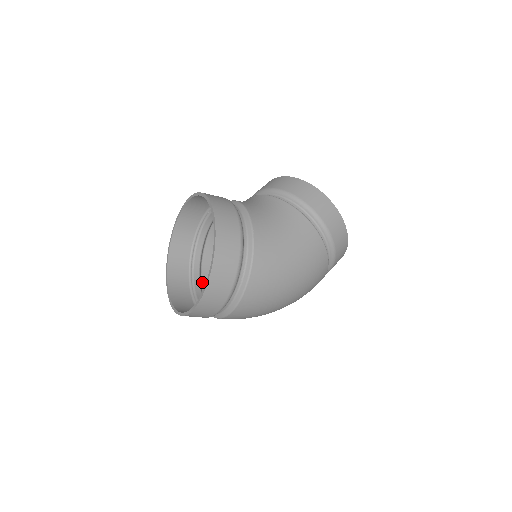
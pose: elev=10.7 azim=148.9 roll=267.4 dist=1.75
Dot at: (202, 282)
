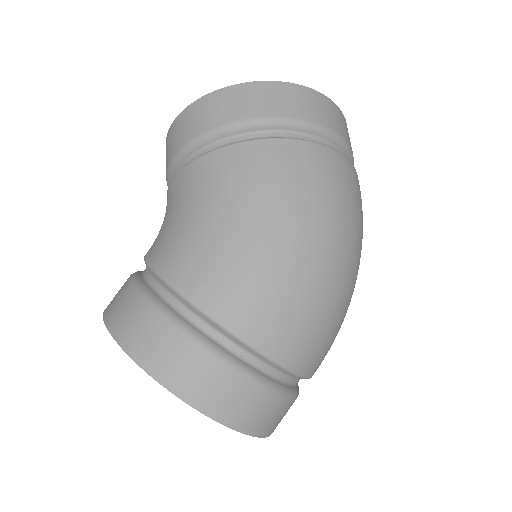
Dot at: occluded
